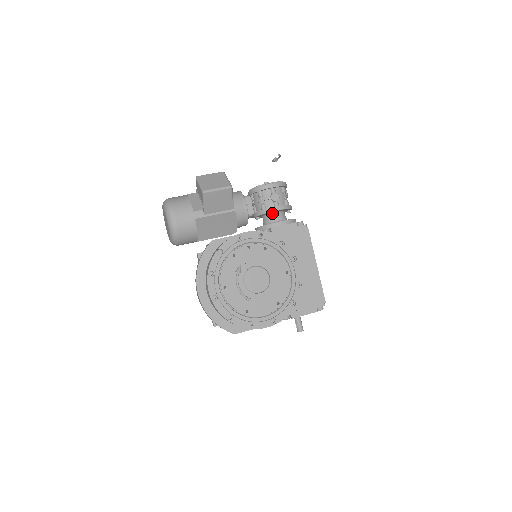
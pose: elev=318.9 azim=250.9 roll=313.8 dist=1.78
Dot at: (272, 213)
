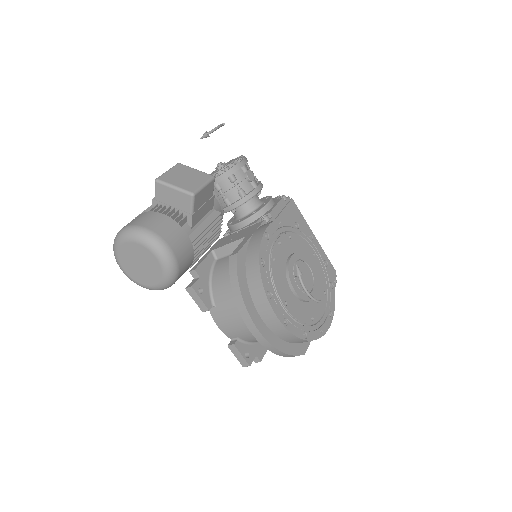
Dot at: occluded
